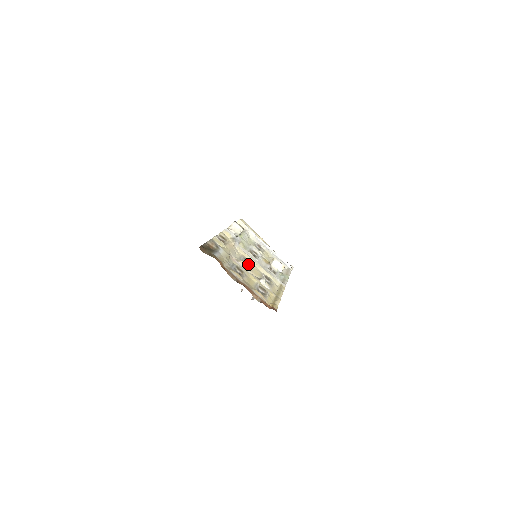
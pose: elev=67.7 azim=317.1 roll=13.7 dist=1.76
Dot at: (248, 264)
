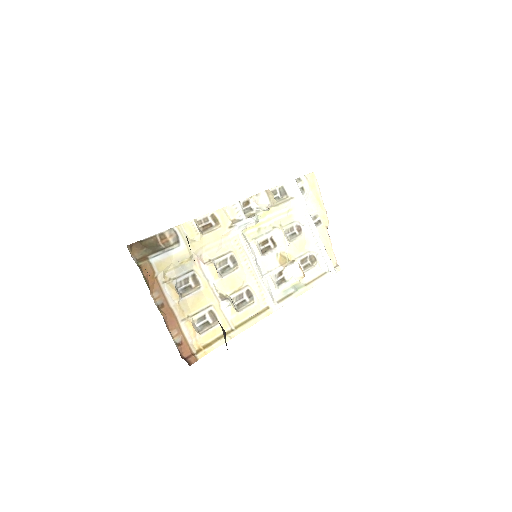
Dot at: (231, 267)
